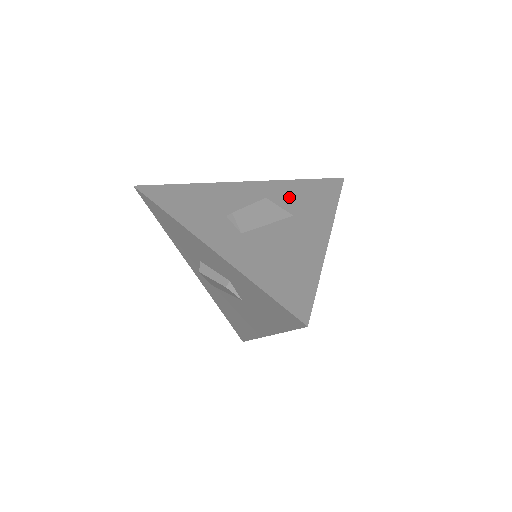
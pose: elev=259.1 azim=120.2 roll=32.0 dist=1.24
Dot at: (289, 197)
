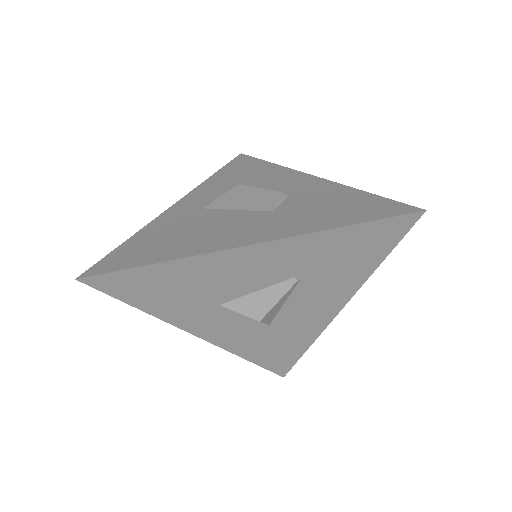
Dot at: occluded
